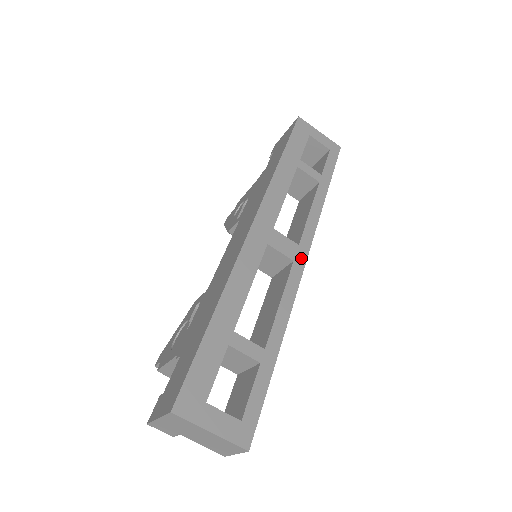
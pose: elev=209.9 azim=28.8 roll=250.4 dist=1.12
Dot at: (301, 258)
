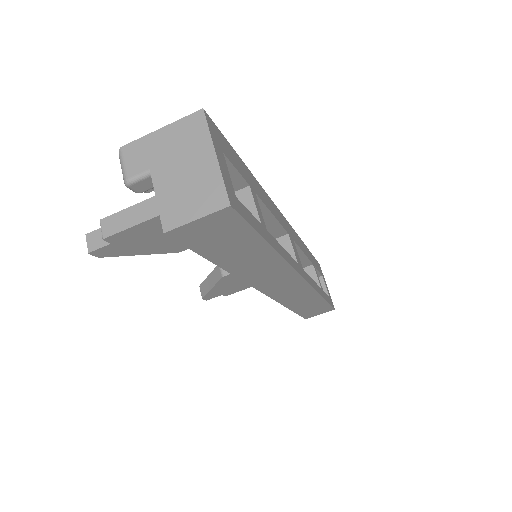
Dot at: (302, 272)
